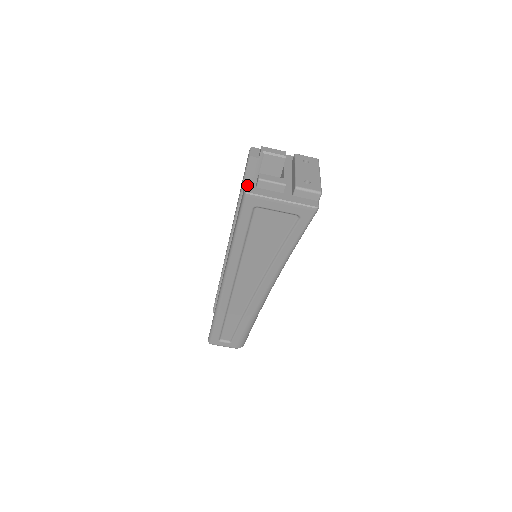
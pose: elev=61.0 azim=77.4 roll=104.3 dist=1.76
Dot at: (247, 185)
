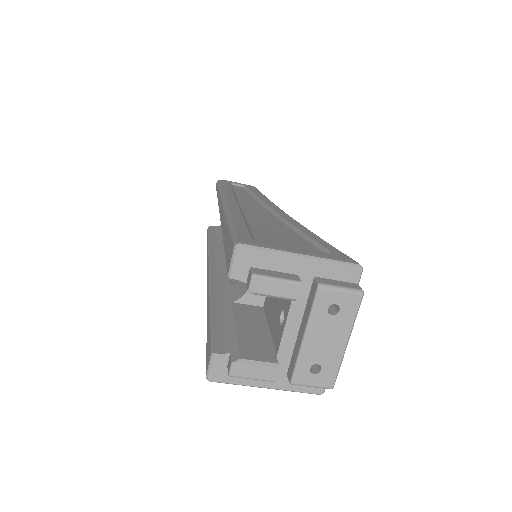
Dot at: (212, 365)
